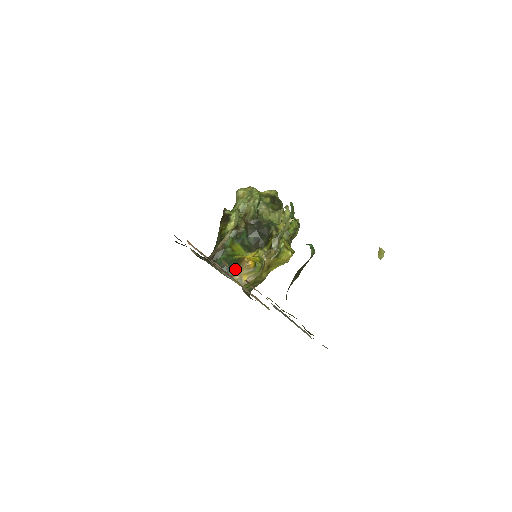
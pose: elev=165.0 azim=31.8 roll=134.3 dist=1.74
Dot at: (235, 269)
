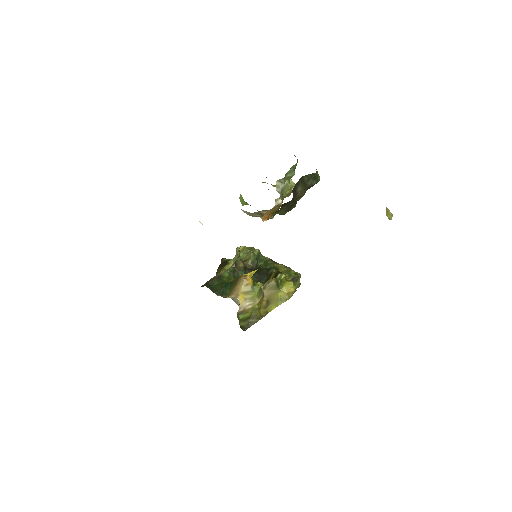
Dot at: (231, 290)
